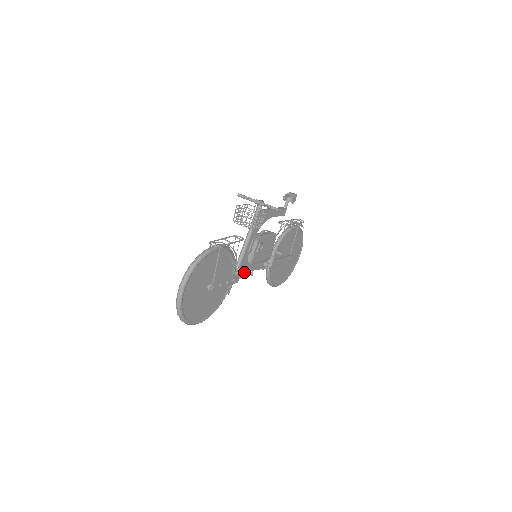
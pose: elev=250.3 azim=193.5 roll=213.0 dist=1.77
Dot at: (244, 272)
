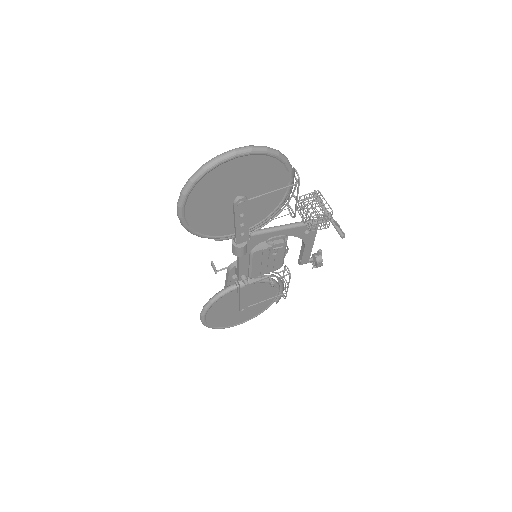
Dot at: (246, 247)
